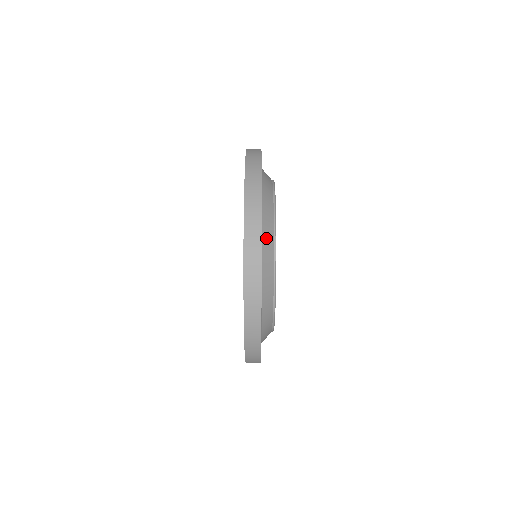
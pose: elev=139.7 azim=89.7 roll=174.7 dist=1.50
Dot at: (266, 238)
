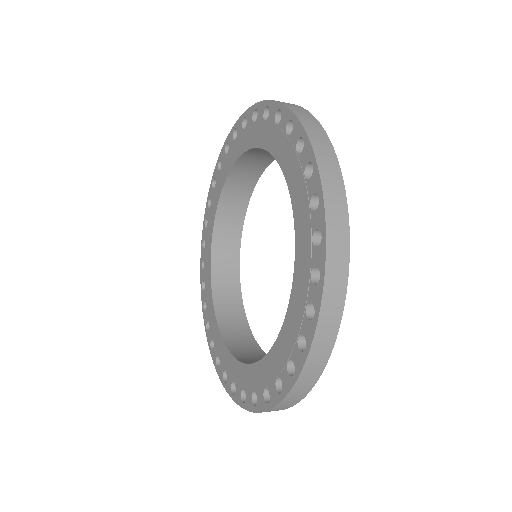
Dot at: occluded
